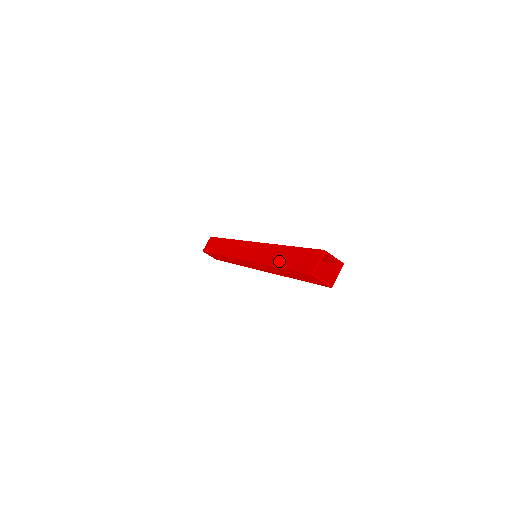
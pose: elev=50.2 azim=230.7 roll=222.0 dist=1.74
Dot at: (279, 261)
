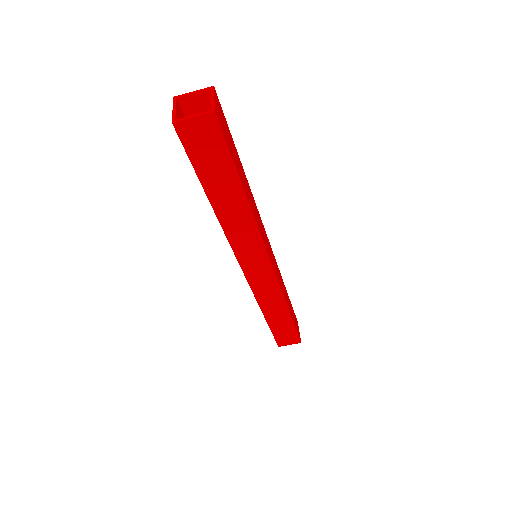
Dot at: occluded
